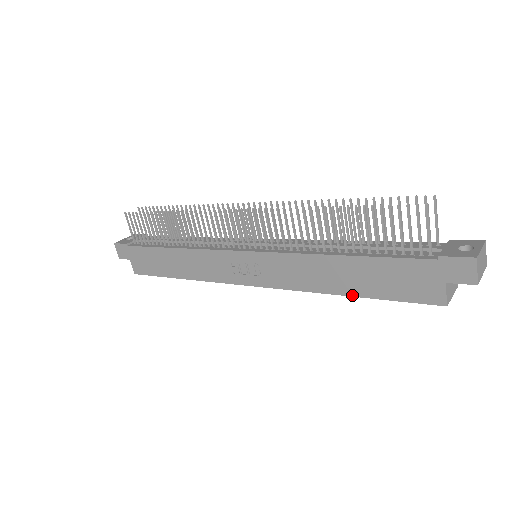
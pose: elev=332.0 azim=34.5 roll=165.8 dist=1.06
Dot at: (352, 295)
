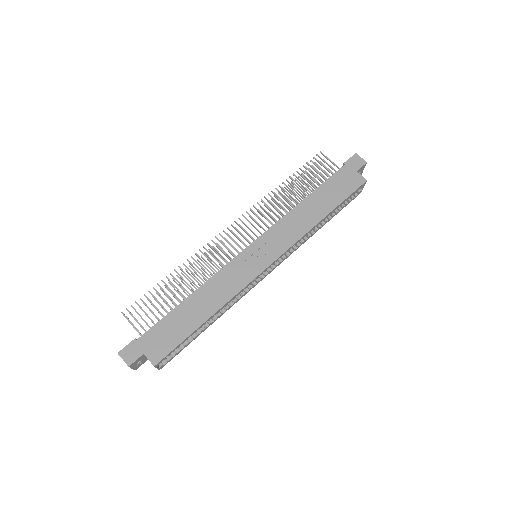
Dot at: (328, 213)
